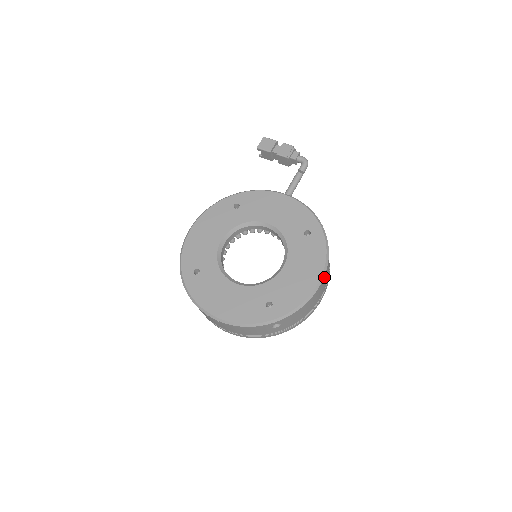
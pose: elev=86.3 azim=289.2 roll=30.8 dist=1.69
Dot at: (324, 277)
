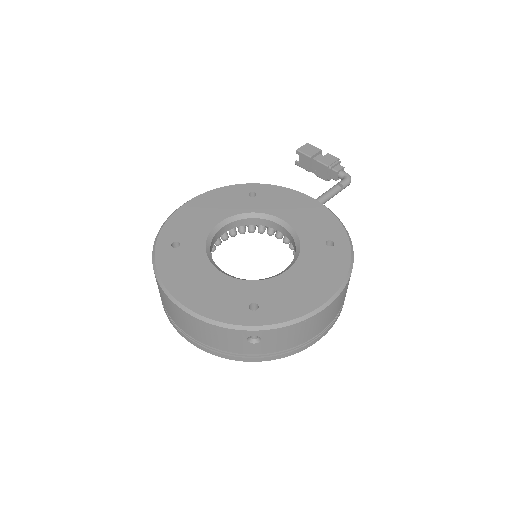
Dot at: (337, 298)
